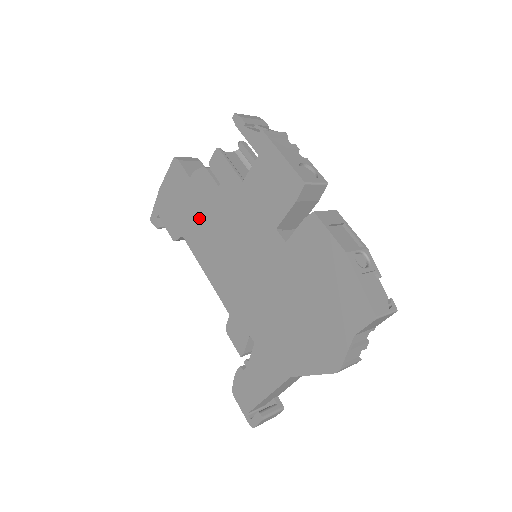
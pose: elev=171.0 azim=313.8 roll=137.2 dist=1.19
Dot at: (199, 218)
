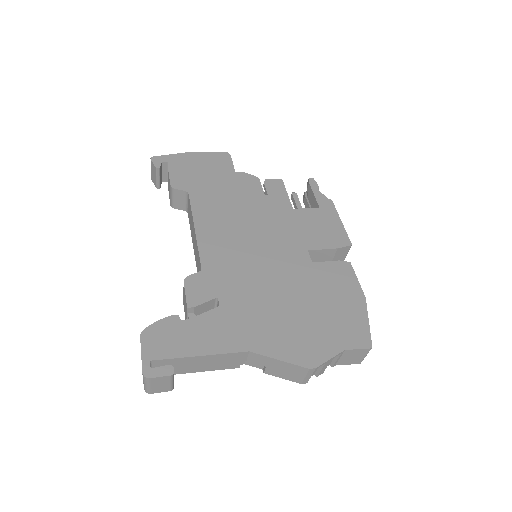
Dot at: (224, 196)
